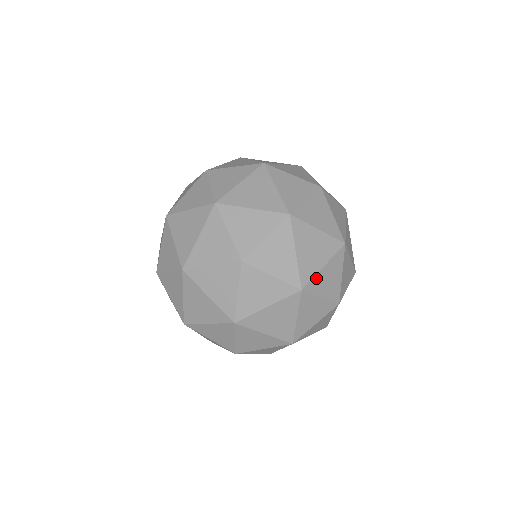
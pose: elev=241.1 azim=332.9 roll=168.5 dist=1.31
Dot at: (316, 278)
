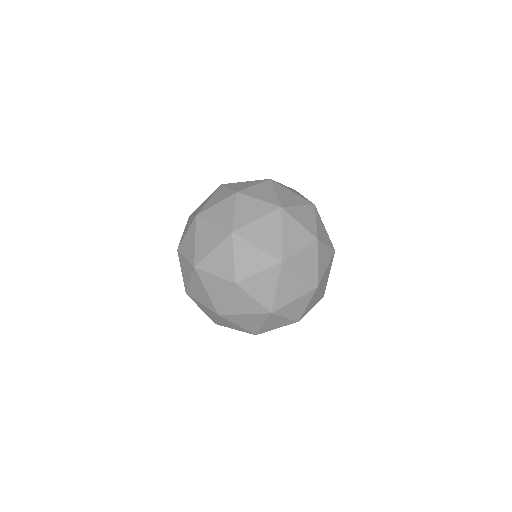
Dot at: (318, 292)
